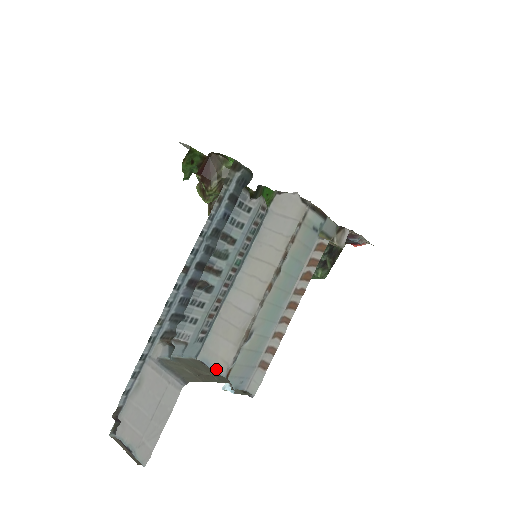
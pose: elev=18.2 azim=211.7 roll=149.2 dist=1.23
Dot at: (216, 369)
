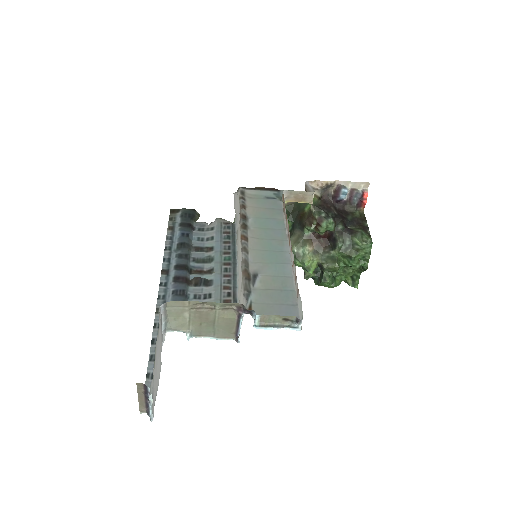
Dot at: occluded
